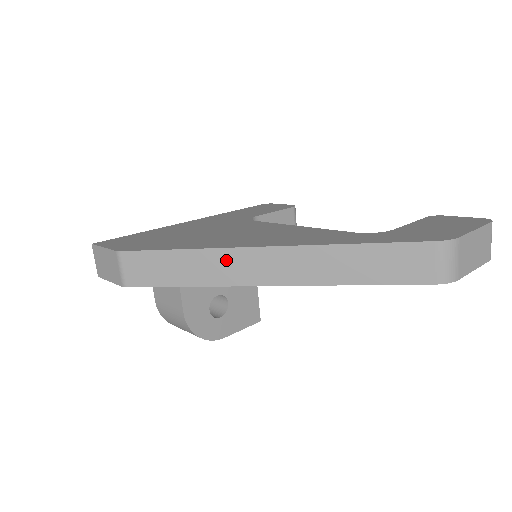
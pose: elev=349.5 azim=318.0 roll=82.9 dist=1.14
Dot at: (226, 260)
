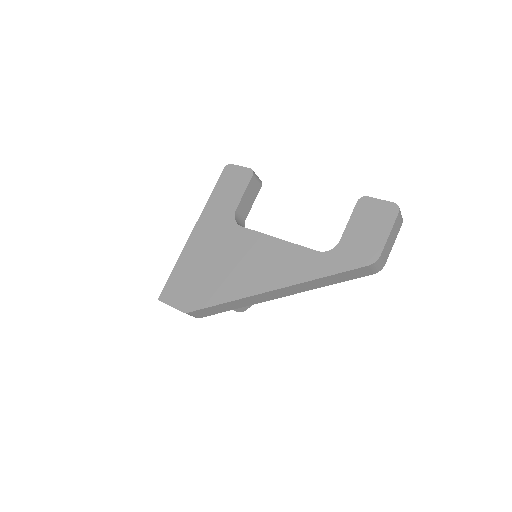
Dot at: (251, 299)
